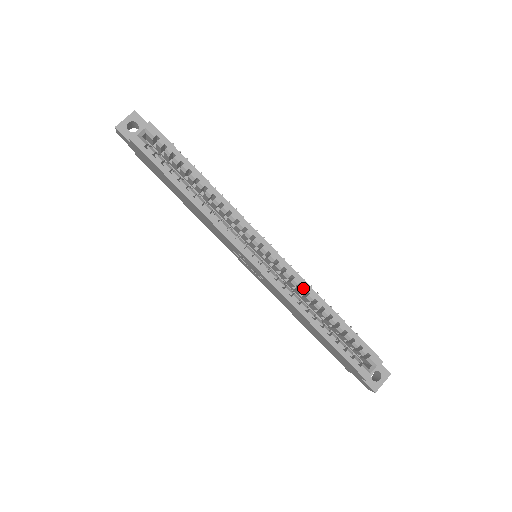
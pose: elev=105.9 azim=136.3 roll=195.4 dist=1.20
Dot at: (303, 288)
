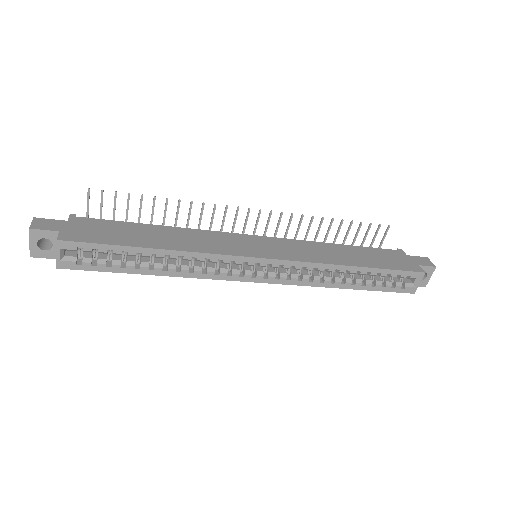
Dot at: (320, 269)
